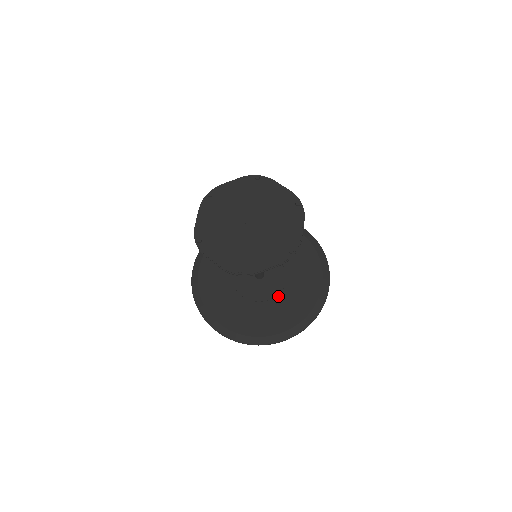
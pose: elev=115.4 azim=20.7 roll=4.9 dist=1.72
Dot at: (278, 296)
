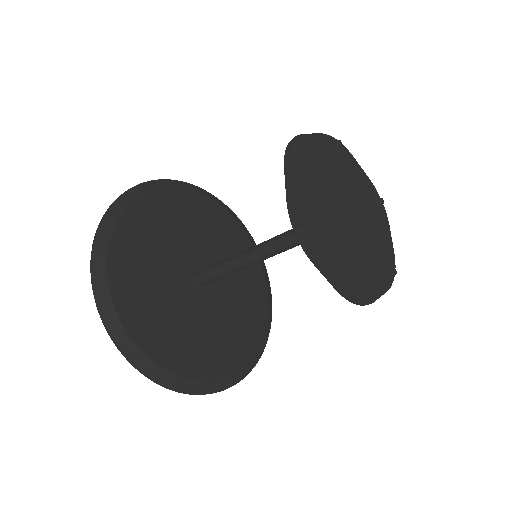
Dot at: (191, 321)
